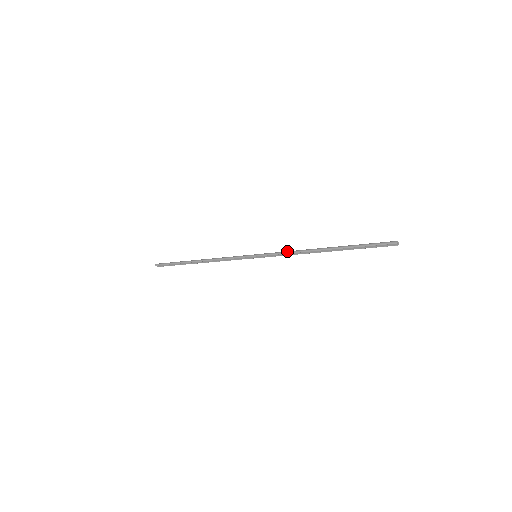
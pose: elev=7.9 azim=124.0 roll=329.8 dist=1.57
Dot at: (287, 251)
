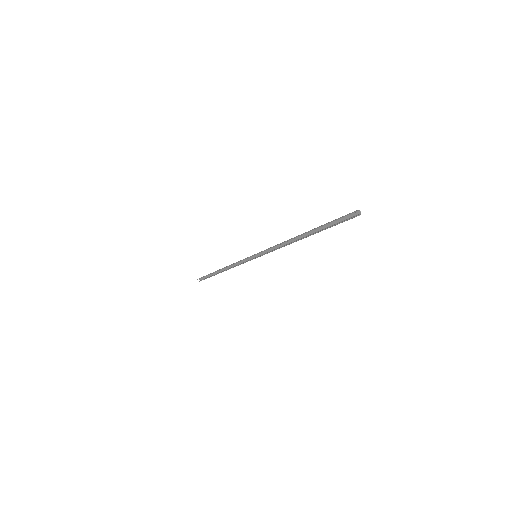
Dot at: (276, 245)
